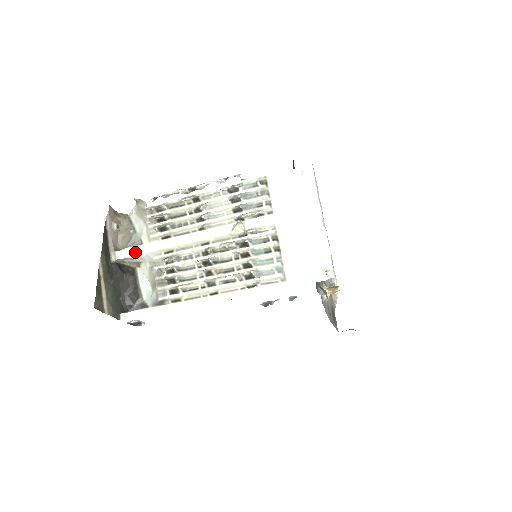
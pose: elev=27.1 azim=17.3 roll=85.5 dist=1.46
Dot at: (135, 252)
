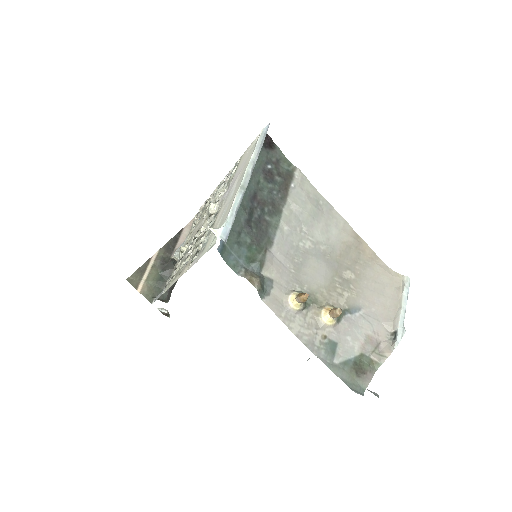
Dot at: occluded
